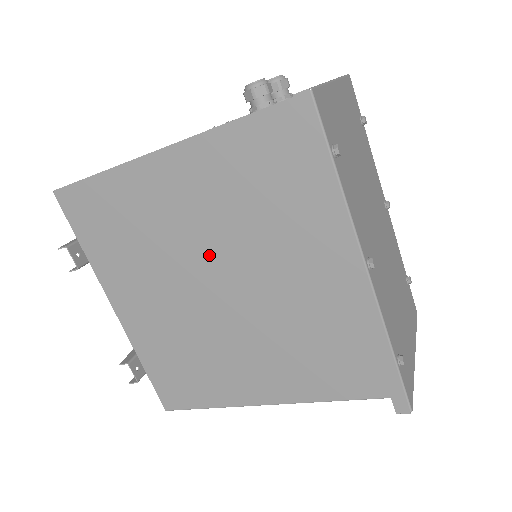
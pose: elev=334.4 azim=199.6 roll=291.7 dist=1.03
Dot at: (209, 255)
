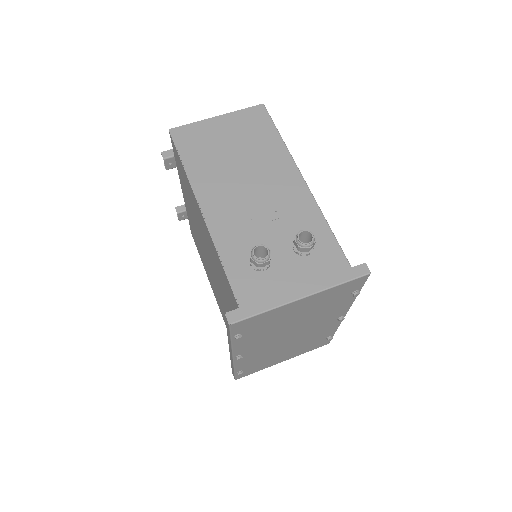
Dot at: occluded
